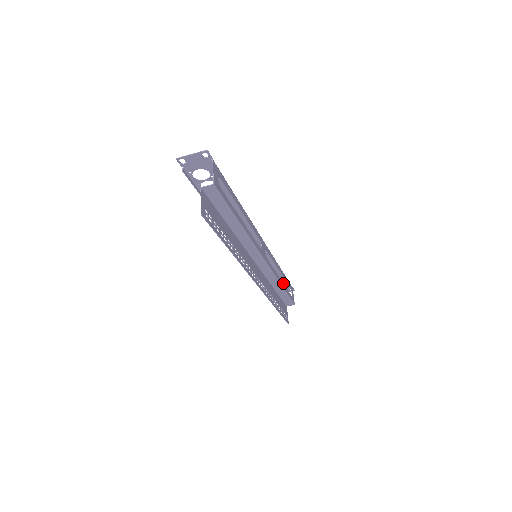
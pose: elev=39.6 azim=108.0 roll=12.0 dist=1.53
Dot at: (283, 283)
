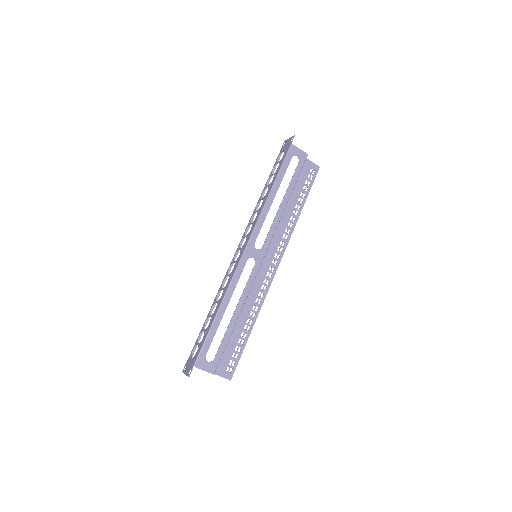
Dot at: (285, 193)
